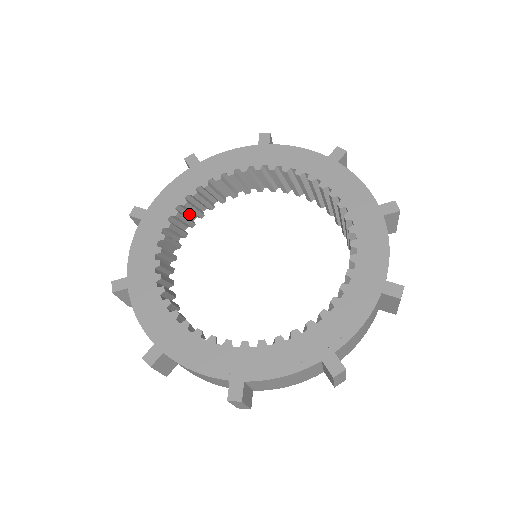
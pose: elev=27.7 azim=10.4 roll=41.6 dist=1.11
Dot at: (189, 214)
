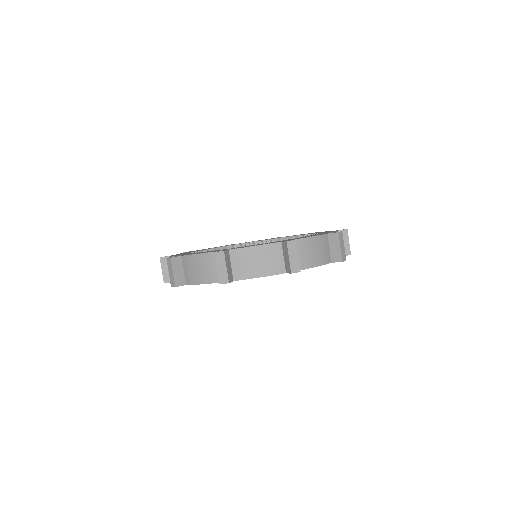
Dot at: occluded
